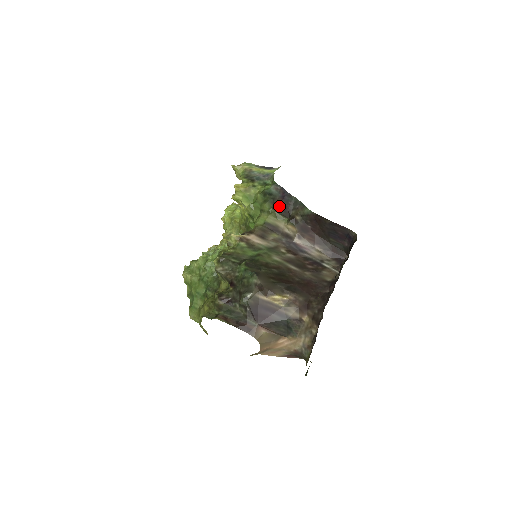
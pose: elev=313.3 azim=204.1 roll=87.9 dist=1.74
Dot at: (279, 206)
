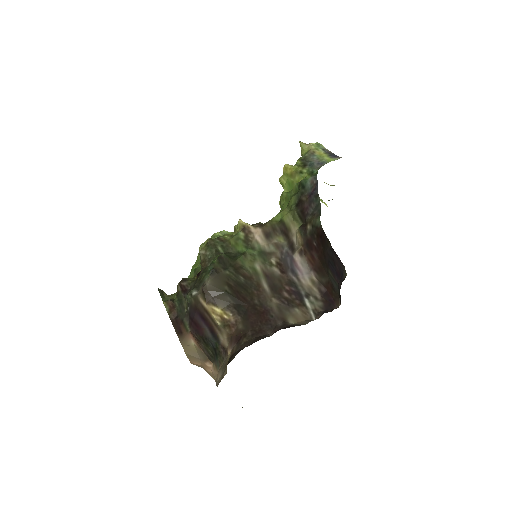
Dot at: (301, 205)
